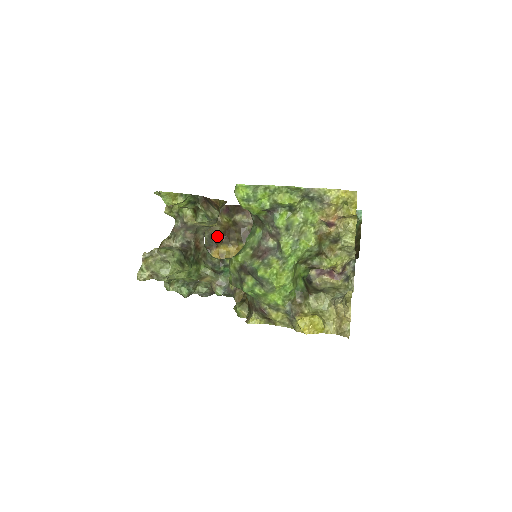
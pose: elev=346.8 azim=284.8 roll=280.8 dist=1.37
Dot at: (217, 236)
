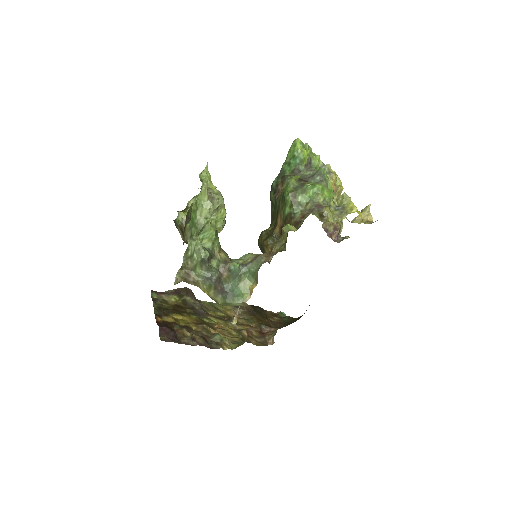
Dot at: (167, 309)
